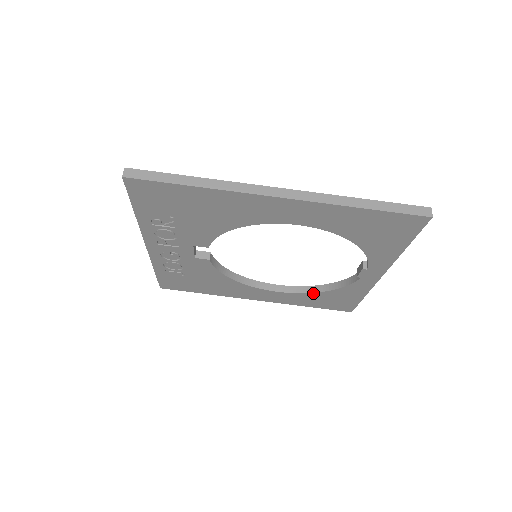
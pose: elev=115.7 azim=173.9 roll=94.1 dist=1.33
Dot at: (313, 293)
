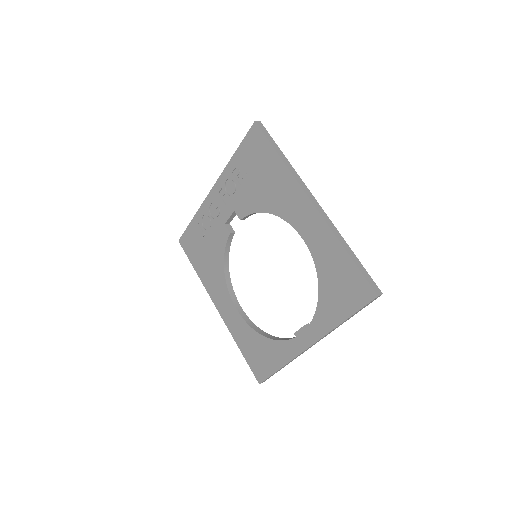
Dot at: (255, 331)
